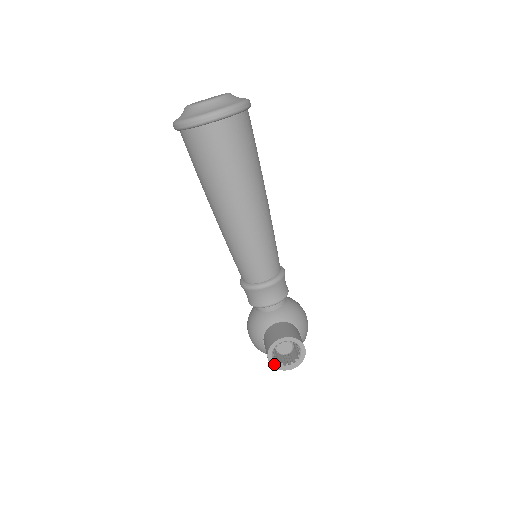
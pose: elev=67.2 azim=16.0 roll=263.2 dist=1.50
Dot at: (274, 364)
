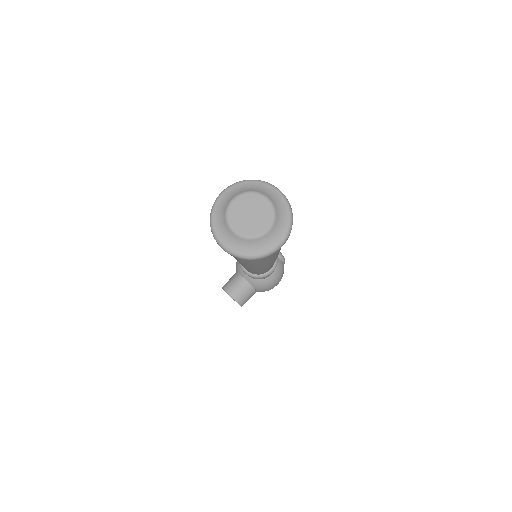
Dot at: (225, 291)
